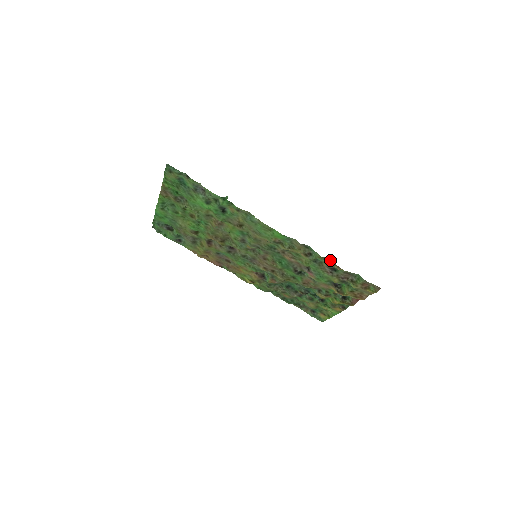
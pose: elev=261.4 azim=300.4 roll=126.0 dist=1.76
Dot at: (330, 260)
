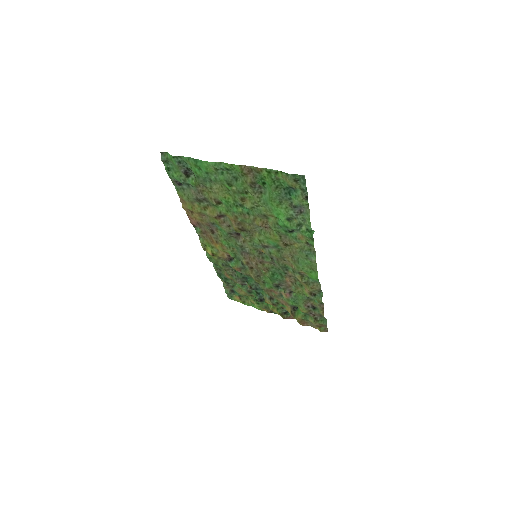
Dot at: (323, 306)
